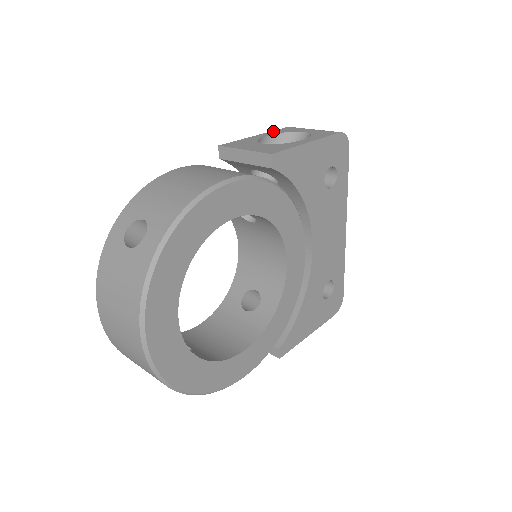
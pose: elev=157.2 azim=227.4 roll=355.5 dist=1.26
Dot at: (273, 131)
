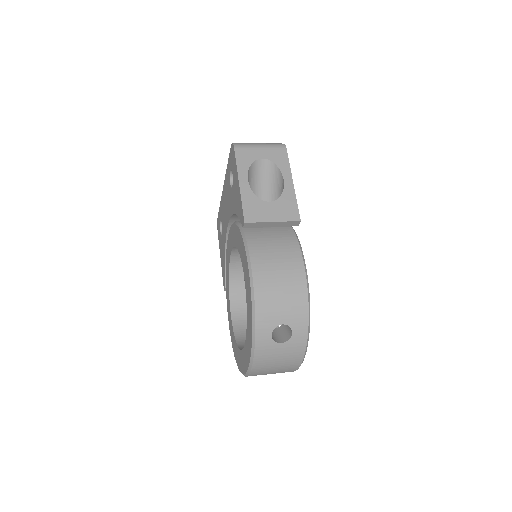
Dot at: (239, 167)
